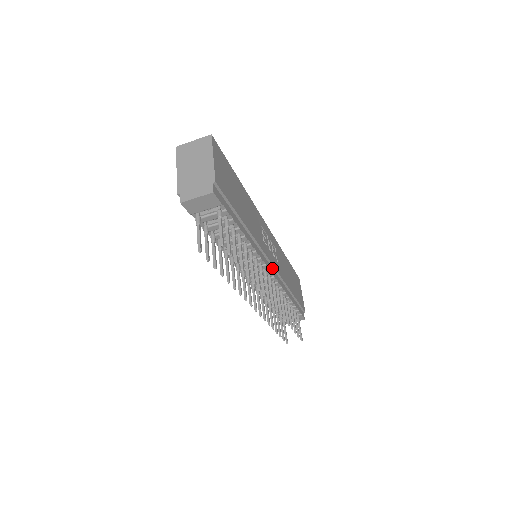
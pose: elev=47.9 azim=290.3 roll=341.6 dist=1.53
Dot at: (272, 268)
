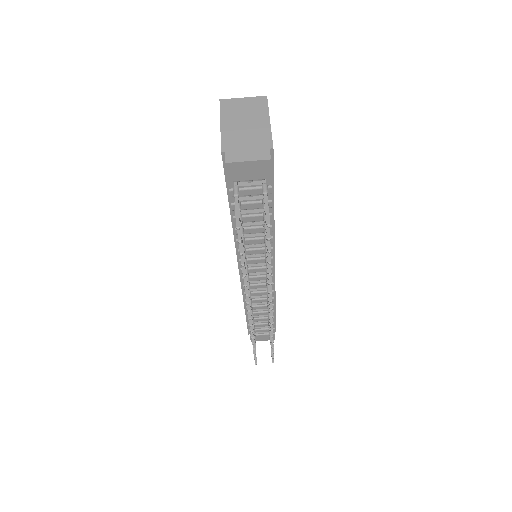
Dot at: occluded
